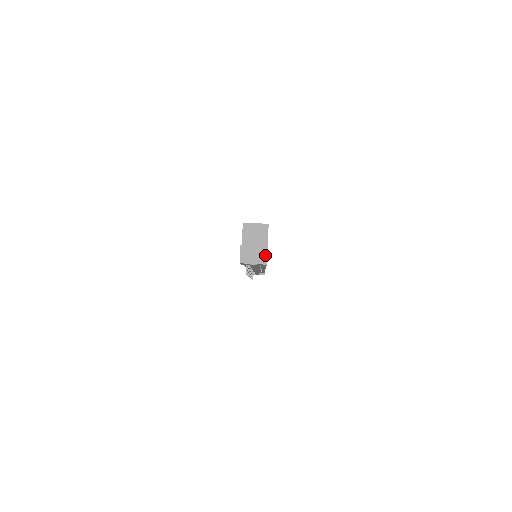
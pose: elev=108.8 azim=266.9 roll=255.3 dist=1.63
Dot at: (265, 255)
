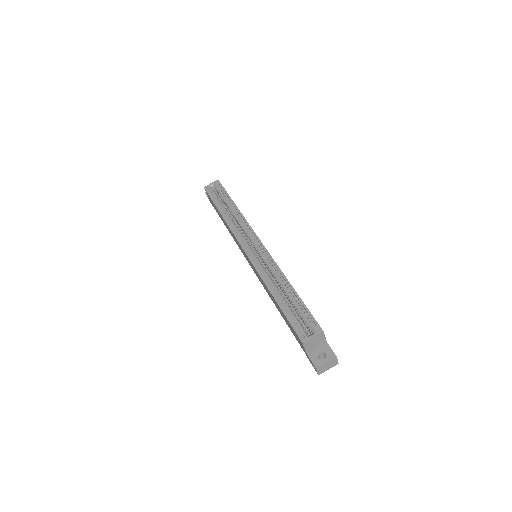
Dot at: (336, 361)
